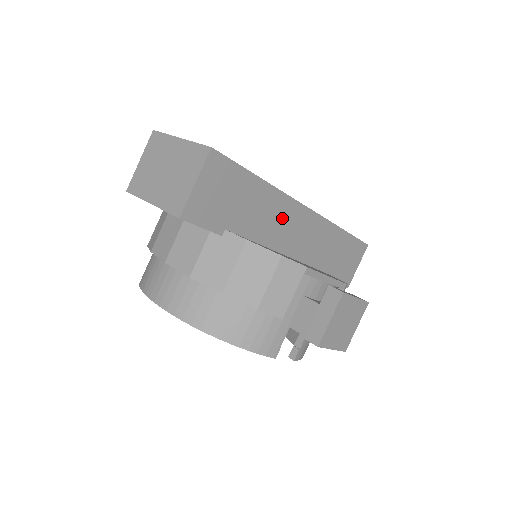
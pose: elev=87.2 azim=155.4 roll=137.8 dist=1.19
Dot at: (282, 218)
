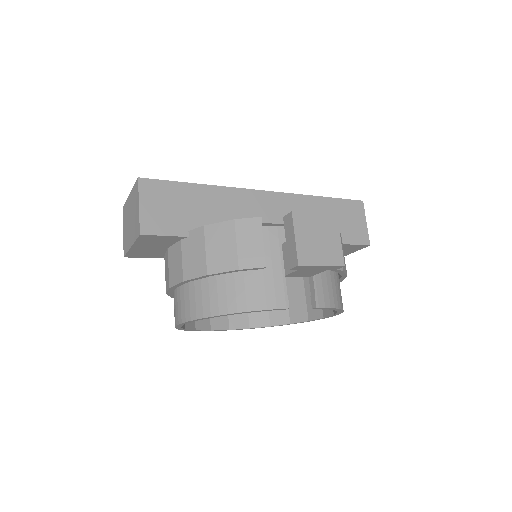
Dot at: (242, 207)
